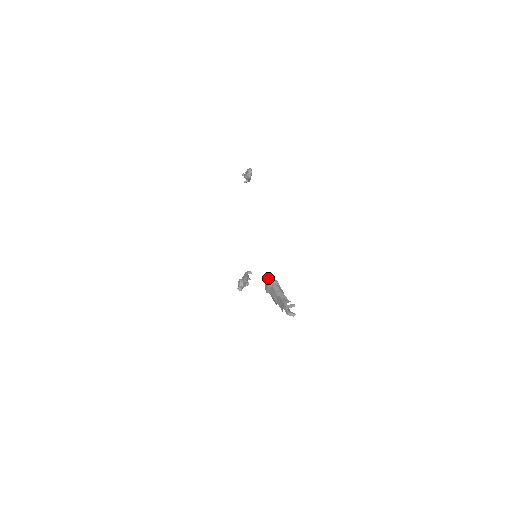
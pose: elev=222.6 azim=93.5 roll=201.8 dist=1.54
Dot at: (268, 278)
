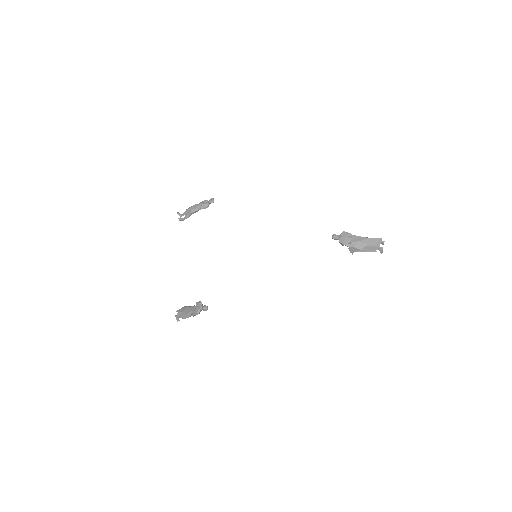
Dot at: (343, 232)
